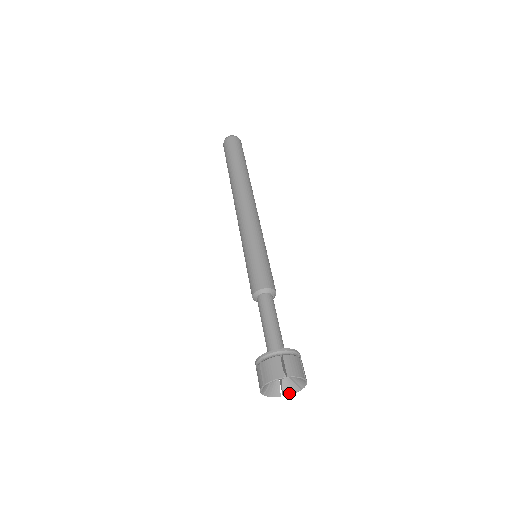
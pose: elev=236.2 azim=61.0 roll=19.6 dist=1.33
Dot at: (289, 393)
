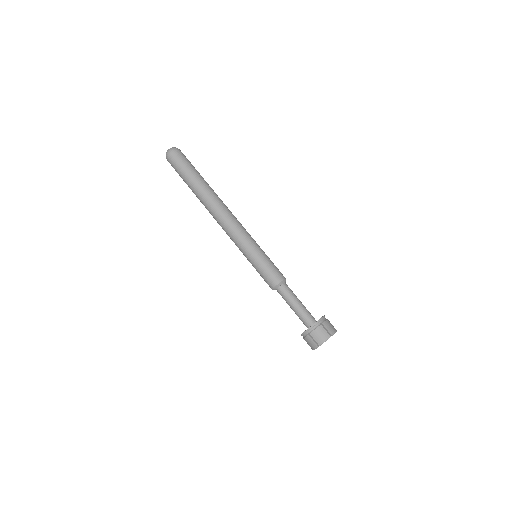
Dot at: occluded
